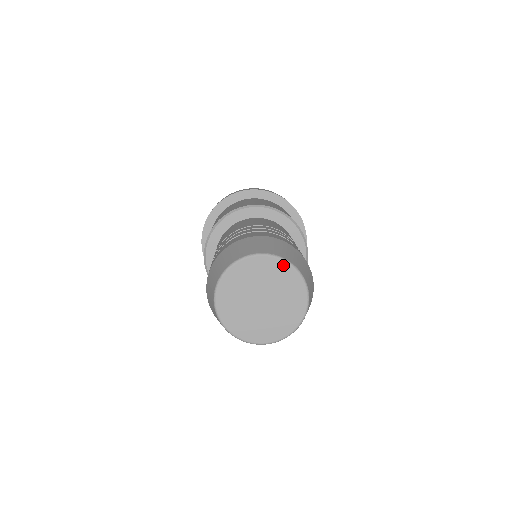
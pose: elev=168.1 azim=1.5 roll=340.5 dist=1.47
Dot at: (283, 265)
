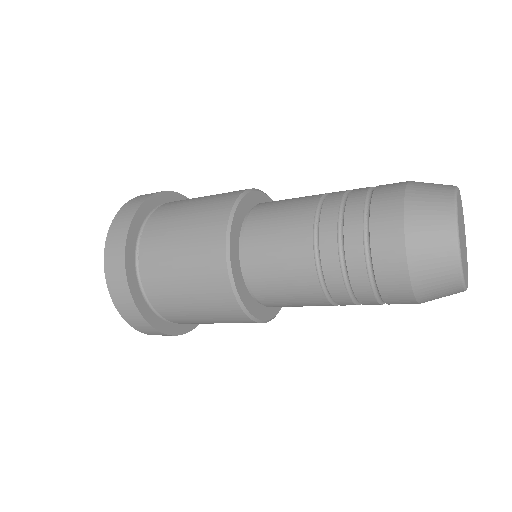
Dot at: (463, 217)
